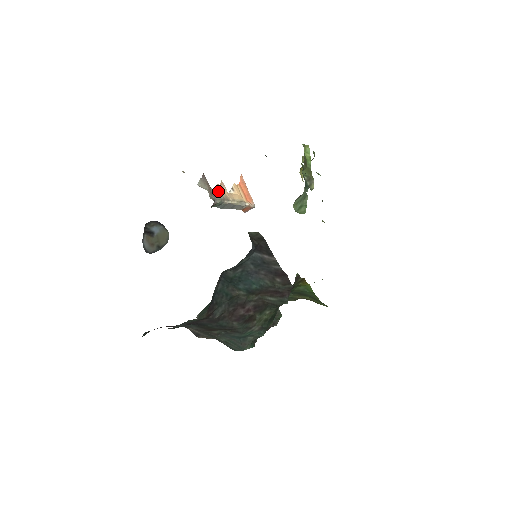
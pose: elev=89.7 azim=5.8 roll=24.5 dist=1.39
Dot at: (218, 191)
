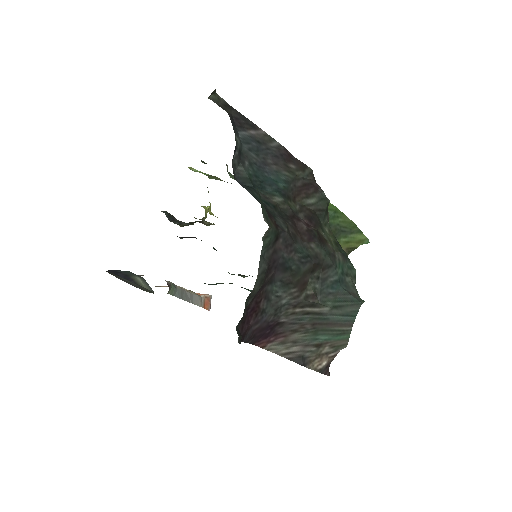
Dot at: occluded
